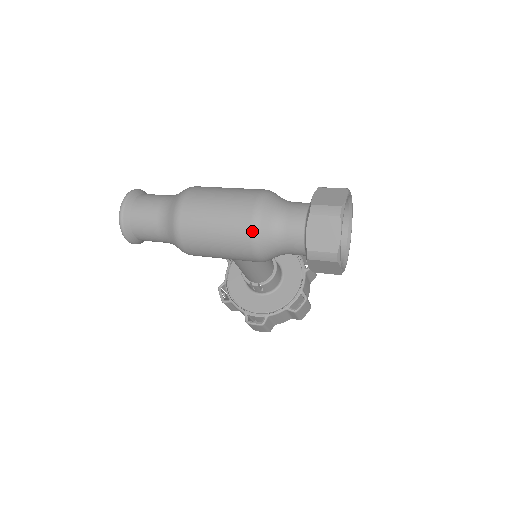
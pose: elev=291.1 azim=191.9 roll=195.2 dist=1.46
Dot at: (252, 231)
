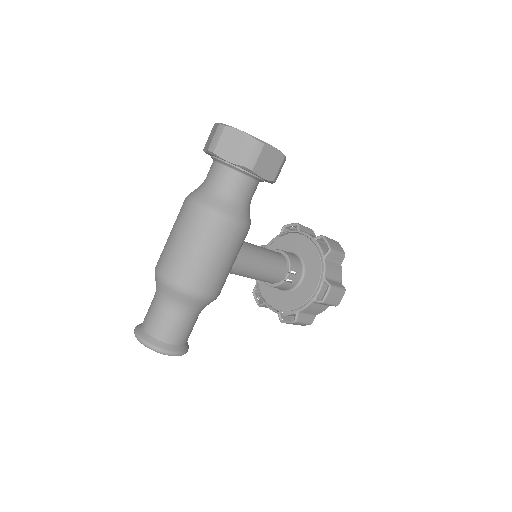
Dot at: (208, 212)
